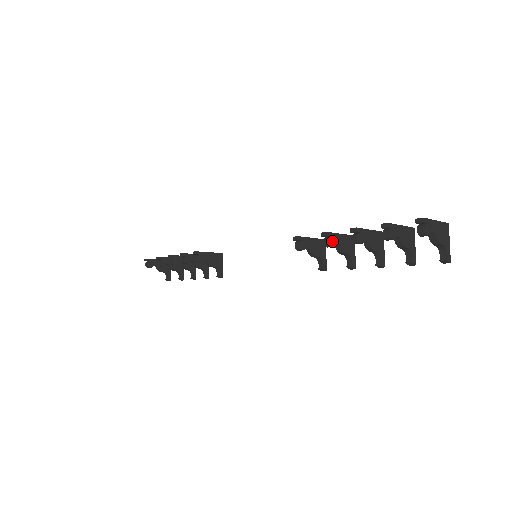
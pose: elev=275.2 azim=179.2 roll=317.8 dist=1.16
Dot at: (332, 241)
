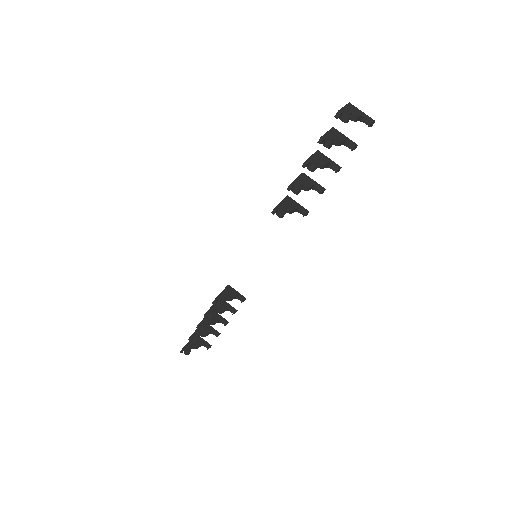
Dot at: (298, 187)
